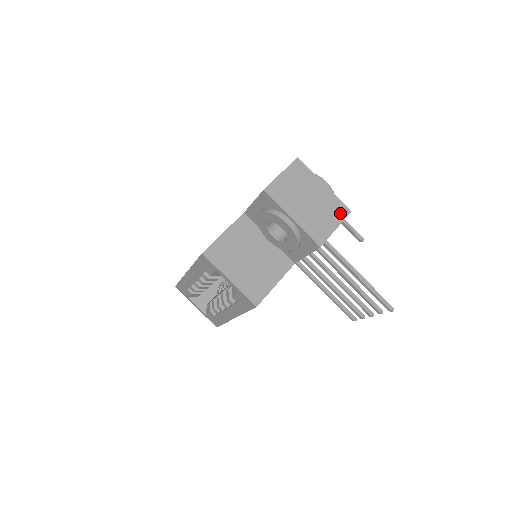
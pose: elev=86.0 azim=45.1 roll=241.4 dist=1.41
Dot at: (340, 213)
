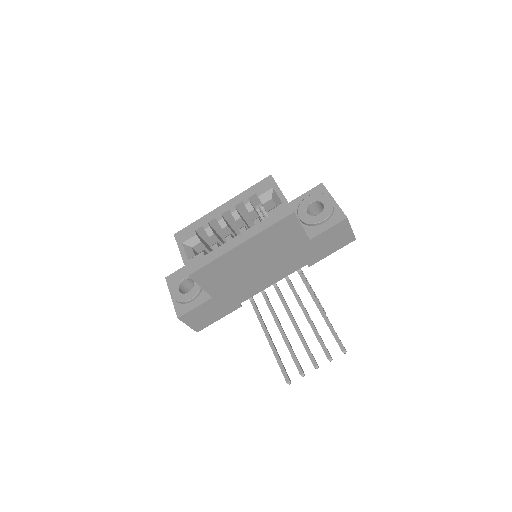
Dot at: occluded
